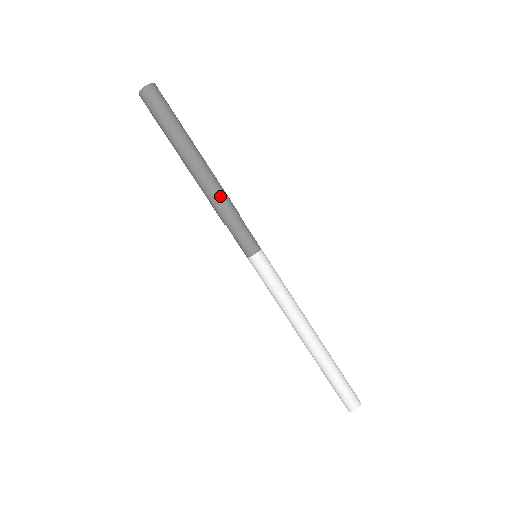
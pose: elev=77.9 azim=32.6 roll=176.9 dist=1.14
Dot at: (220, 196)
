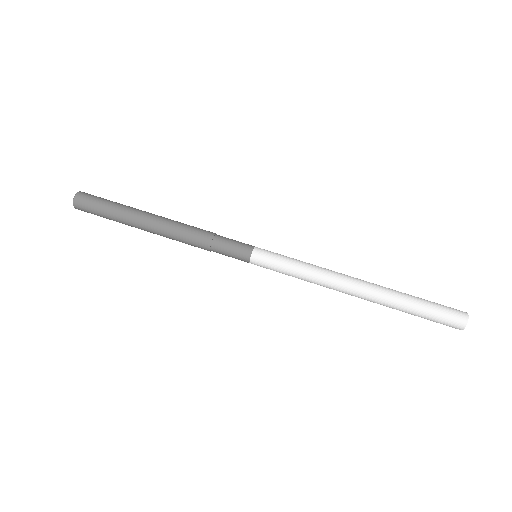
Dot at: (188, 228)
